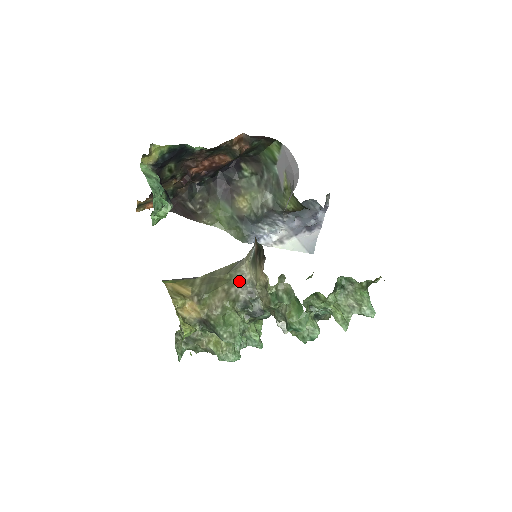
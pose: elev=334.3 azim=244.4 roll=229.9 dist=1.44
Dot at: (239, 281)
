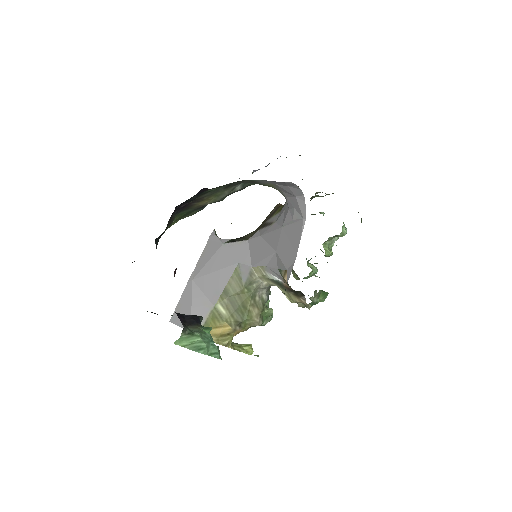
Dot at: (258, 289)
